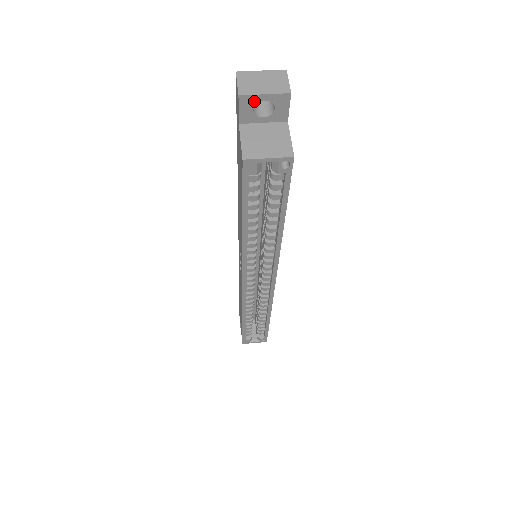
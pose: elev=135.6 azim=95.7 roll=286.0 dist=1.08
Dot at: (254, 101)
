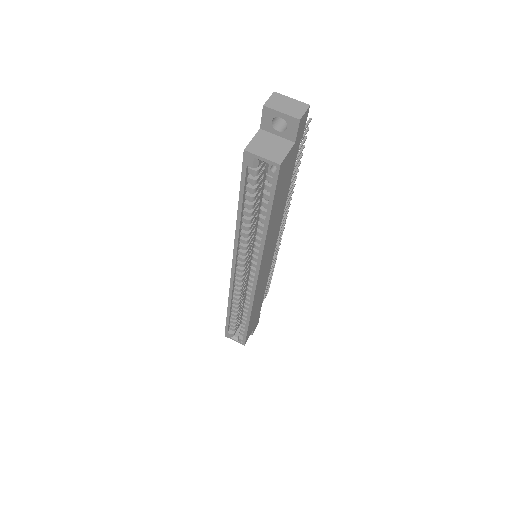
Dot at: (273, 115)
